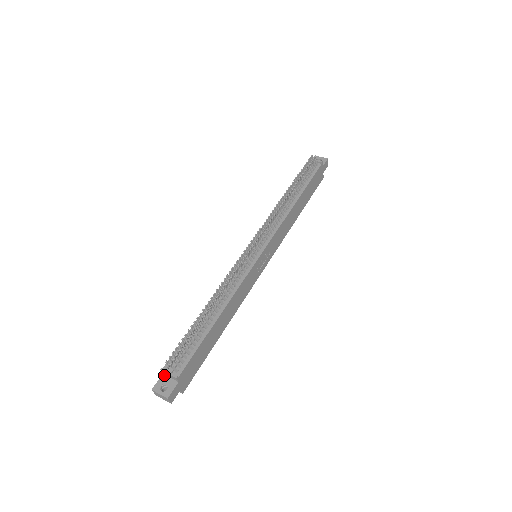
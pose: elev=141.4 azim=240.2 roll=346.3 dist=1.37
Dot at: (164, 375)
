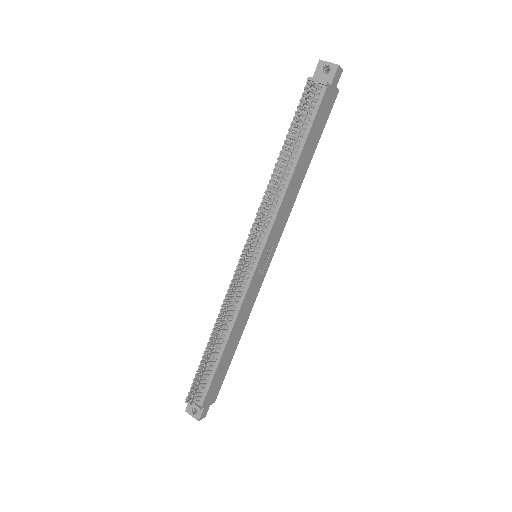
Dot at: occluded
